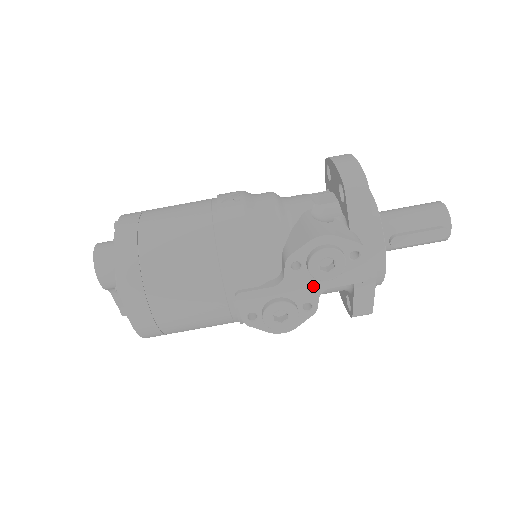
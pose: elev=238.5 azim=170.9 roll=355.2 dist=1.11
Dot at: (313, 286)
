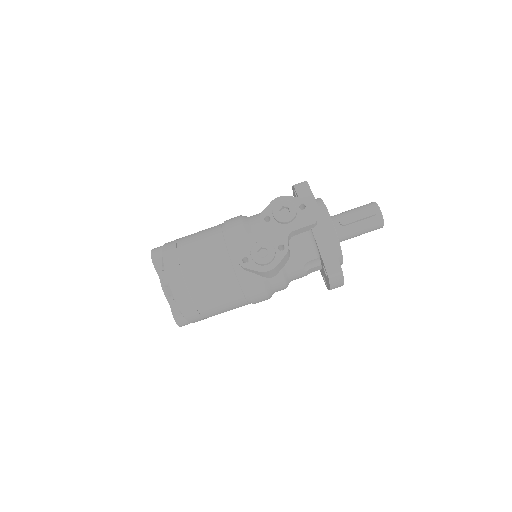
Dot at: (281, 231)
